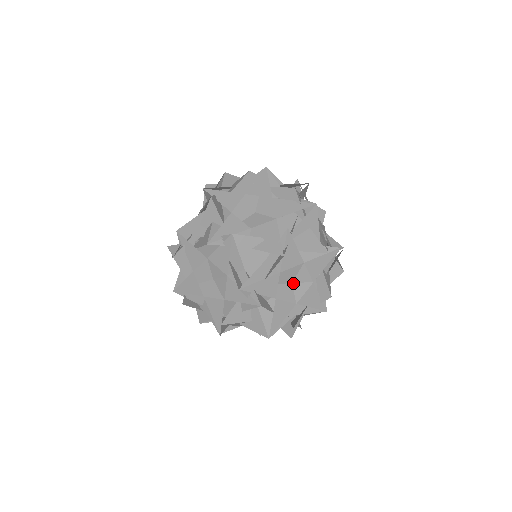
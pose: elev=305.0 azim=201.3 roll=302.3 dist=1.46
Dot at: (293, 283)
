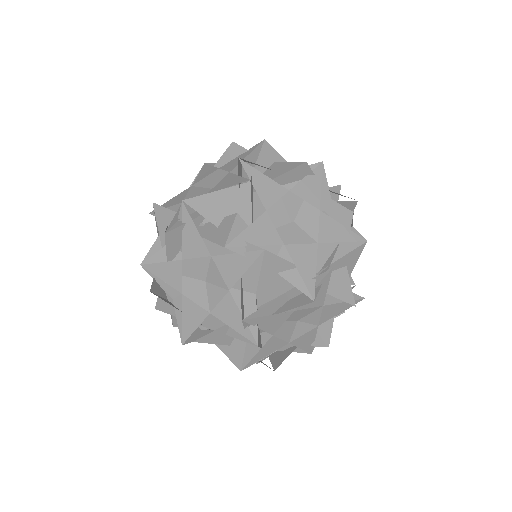
Dot at: (298, 321)
